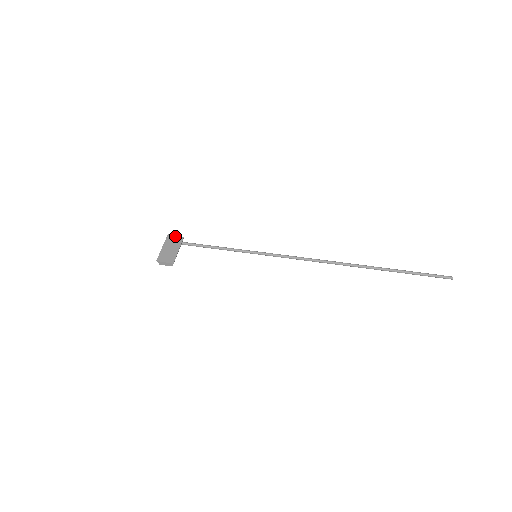
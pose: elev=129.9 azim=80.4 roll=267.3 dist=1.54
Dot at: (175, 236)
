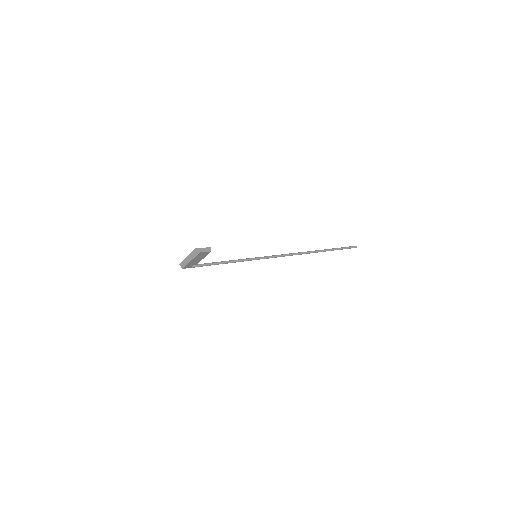
Dot at: occluded
